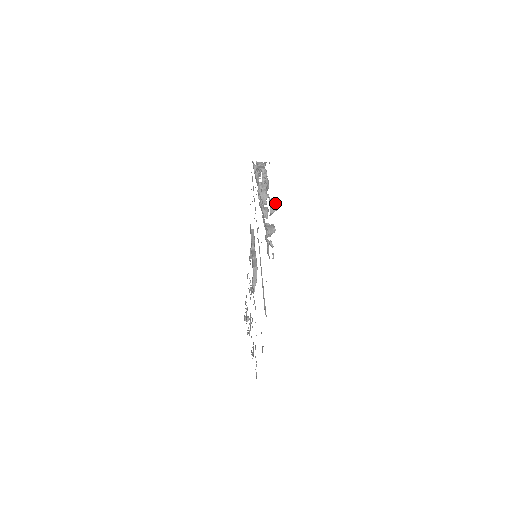
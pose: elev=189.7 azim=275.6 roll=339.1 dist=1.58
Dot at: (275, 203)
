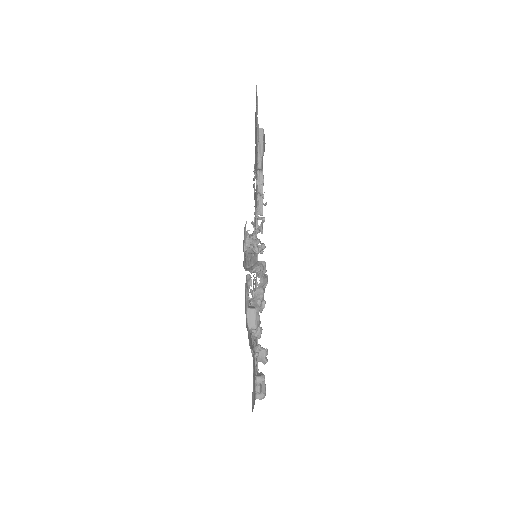
Dot at: occluded
